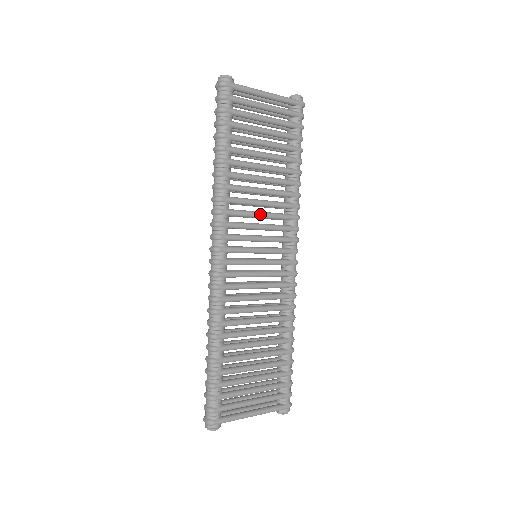
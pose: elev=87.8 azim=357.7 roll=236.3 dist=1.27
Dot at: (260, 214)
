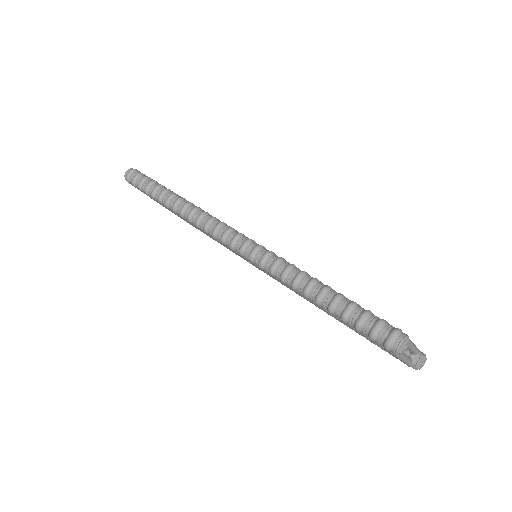
Dot at: occluded
